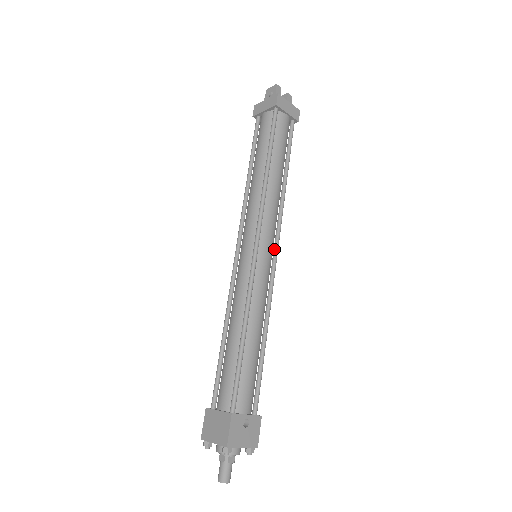
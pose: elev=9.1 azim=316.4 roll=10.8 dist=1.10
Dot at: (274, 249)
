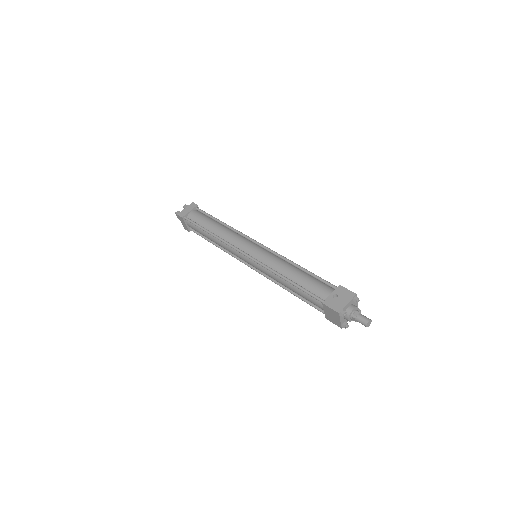
Dot at: (255, 244)
